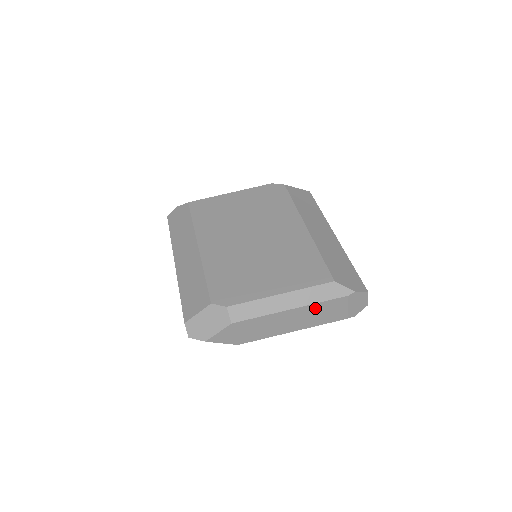
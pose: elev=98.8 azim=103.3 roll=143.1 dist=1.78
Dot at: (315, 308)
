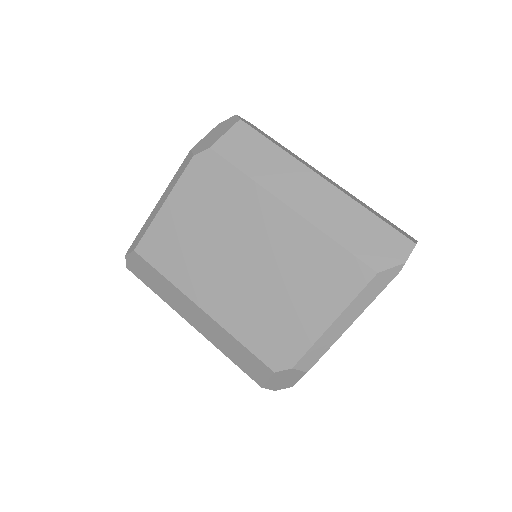
Dot at: occluded
